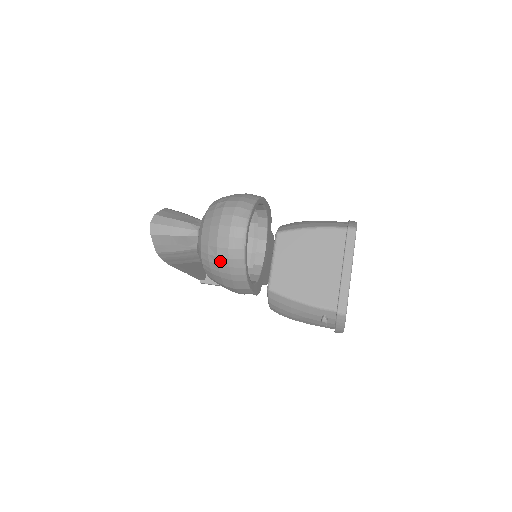
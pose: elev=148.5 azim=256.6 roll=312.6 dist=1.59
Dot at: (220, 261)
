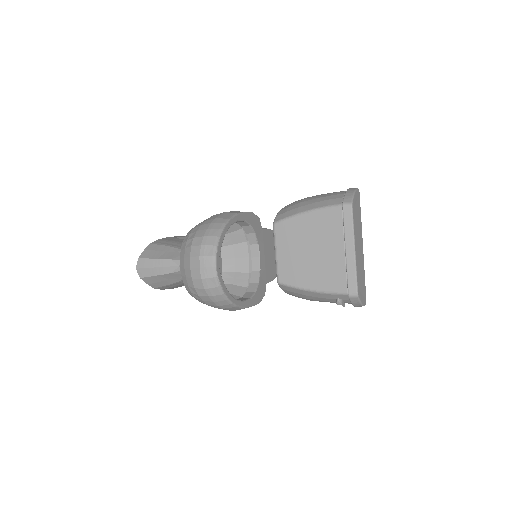
Dot at: (203, 298)
